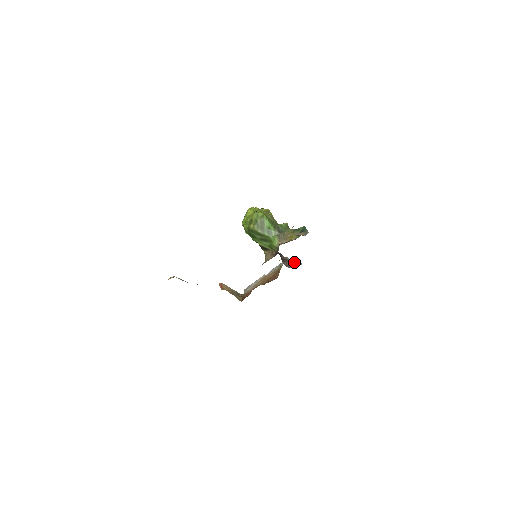
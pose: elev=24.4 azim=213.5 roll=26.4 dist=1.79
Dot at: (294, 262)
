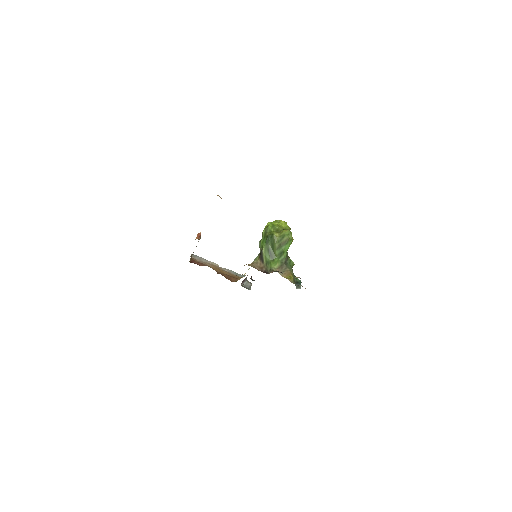
Dot at: (248, 285)
